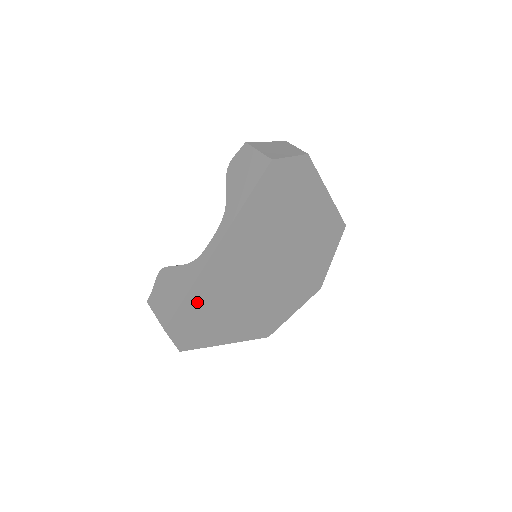
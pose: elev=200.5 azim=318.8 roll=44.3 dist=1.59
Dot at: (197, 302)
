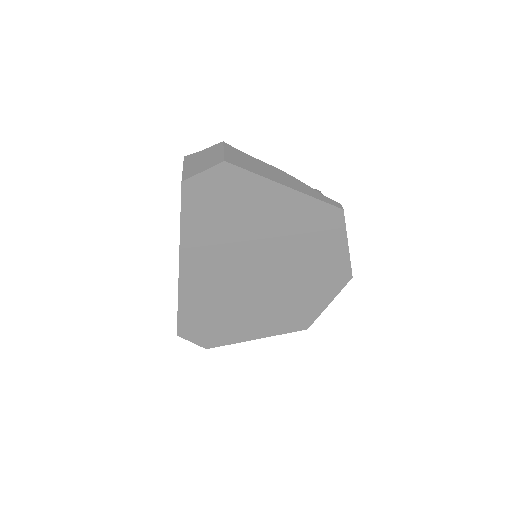
Dot at: (194, 312)
